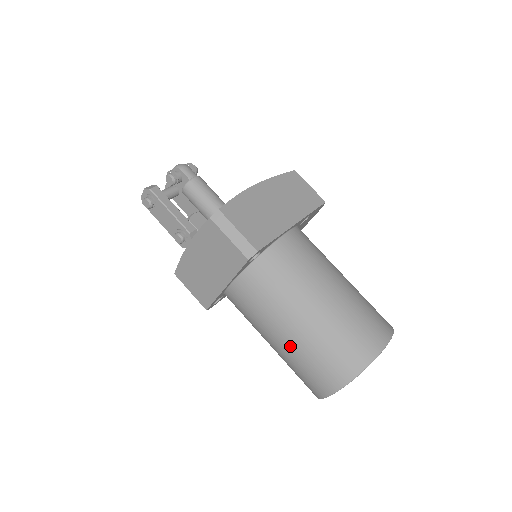
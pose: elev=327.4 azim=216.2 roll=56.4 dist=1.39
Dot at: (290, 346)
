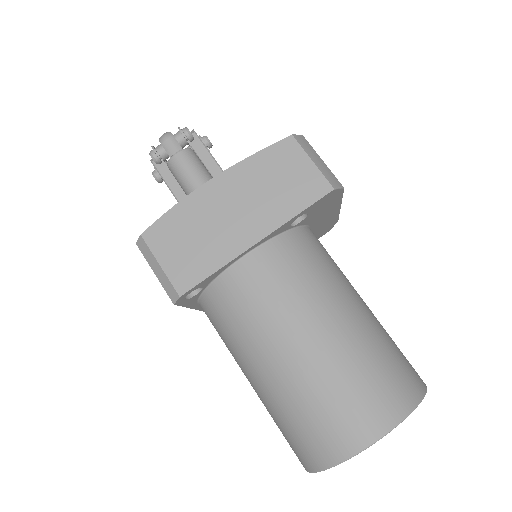
Dot at: occluded
